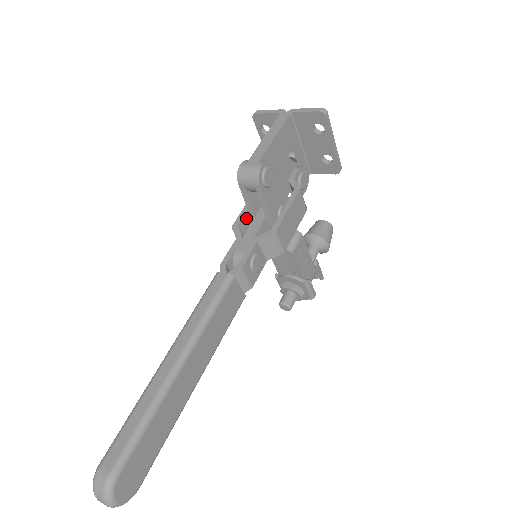
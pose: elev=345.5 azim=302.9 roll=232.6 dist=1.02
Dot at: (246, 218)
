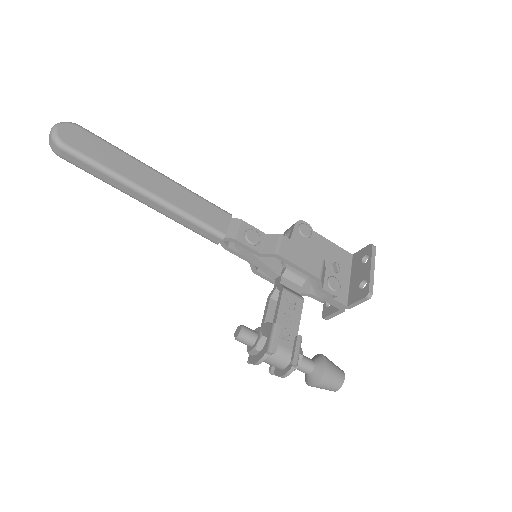
Dot at: occluded
